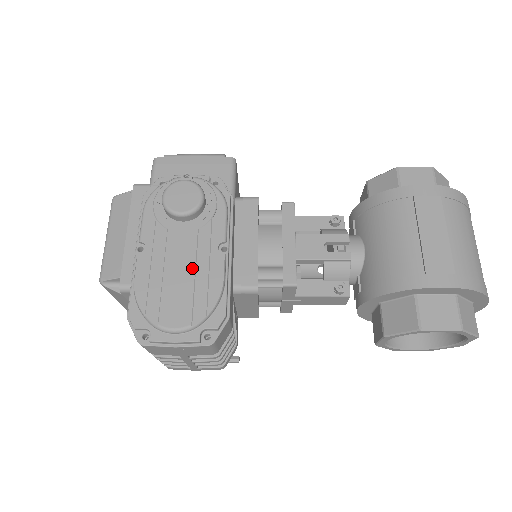
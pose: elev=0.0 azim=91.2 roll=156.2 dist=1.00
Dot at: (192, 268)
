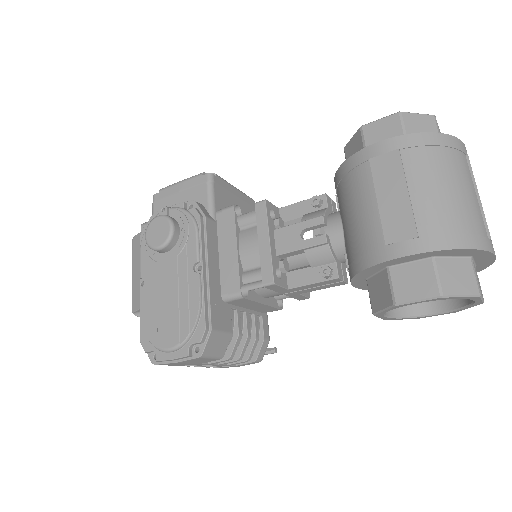
Dot at: (176, 293)
